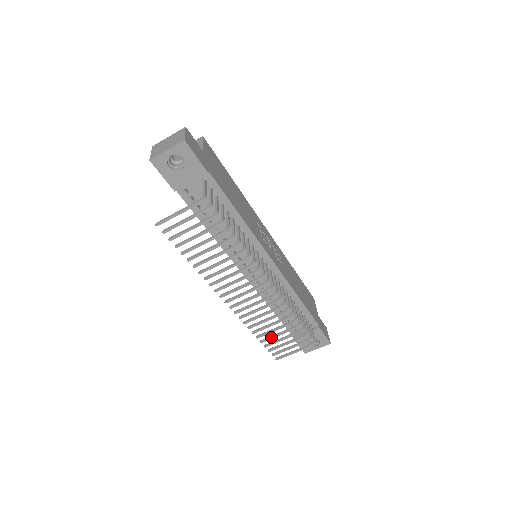
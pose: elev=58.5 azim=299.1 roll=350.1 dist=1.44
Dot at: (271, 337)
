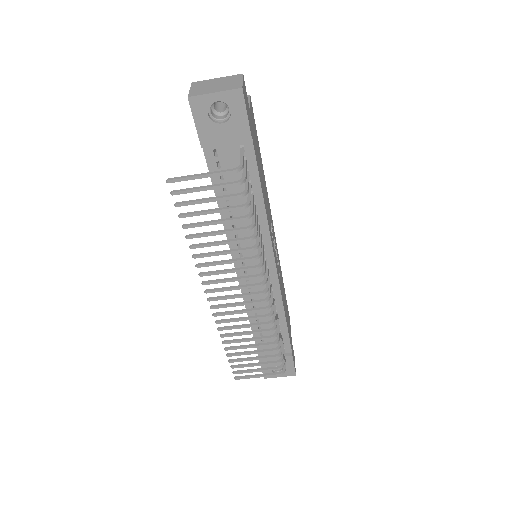
Dot at: (241, 353)
